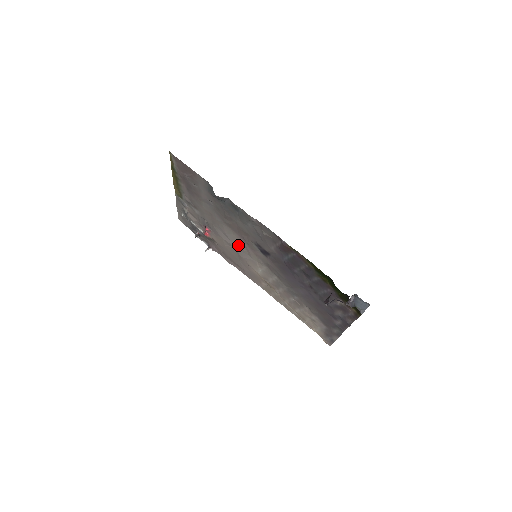
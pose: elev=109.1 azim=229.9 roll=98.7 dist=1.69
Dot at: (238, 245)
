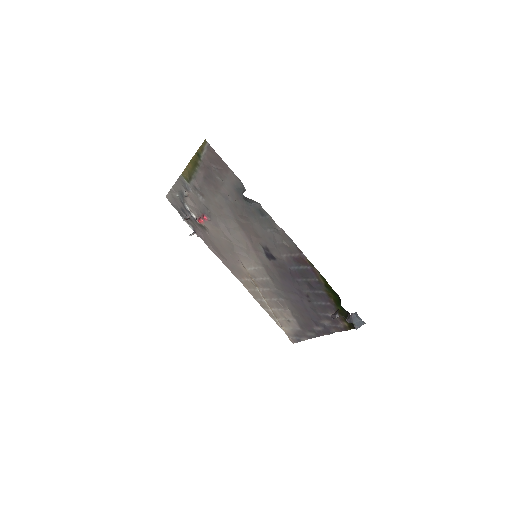
Dot at: (238, 241)
